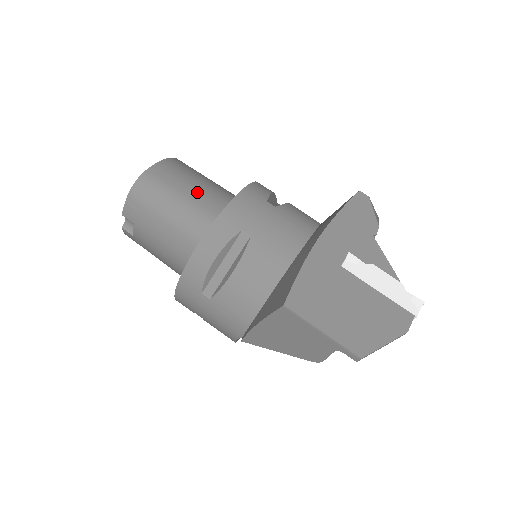
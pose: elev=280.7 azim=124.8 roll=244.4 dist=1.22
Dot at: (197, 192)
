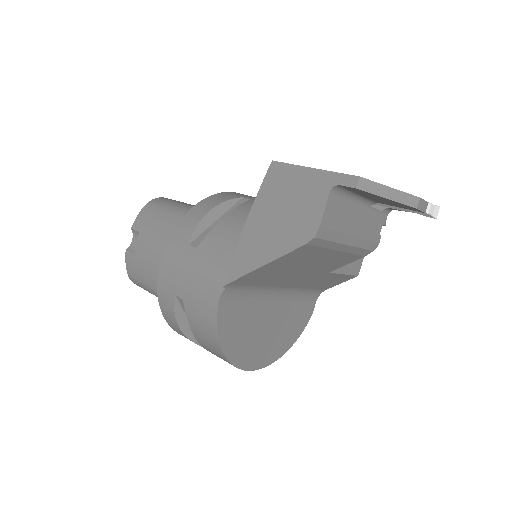
Dot at: occluded
